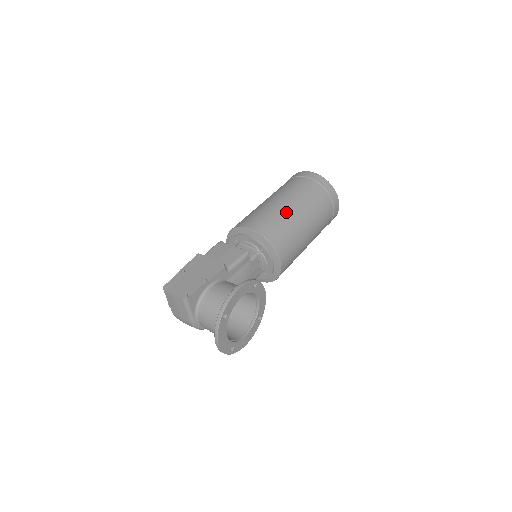
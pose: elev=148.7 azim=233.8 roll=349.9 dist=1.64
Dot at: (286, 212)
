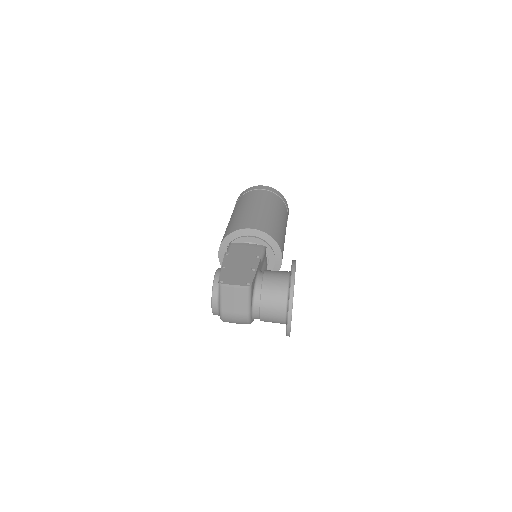
Dot at: (268, 214)
